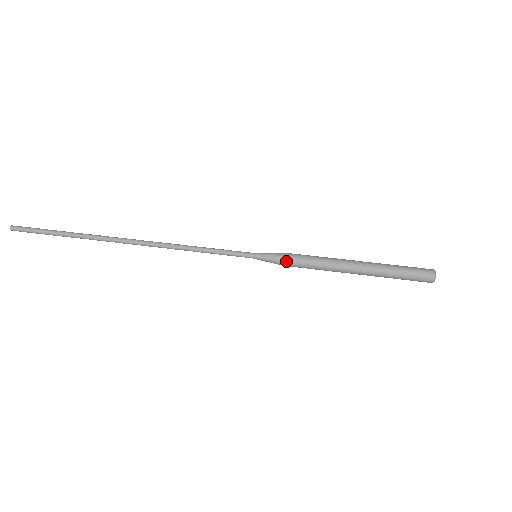
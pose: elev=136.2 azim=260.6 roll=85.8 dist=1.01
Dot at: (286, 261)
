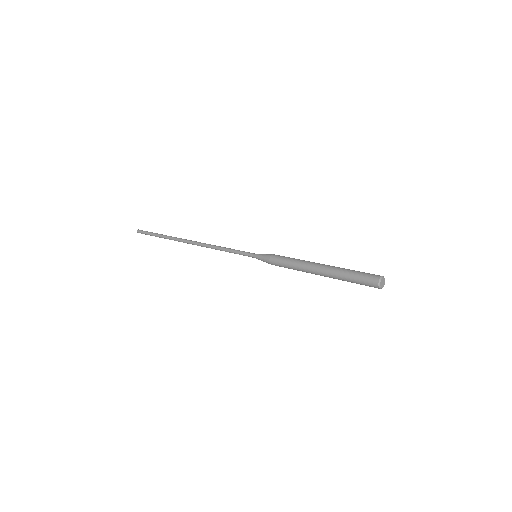
Dot at: (273, 256)
